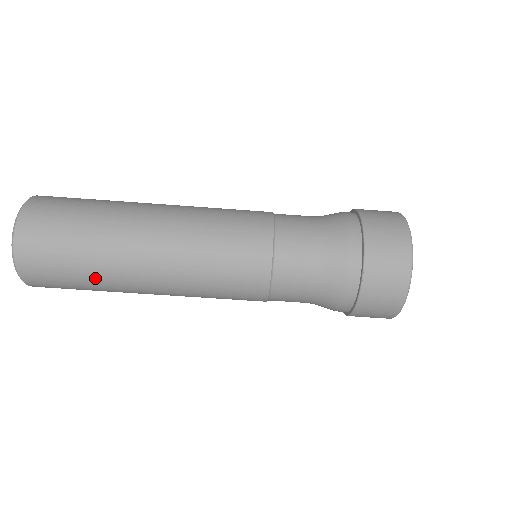
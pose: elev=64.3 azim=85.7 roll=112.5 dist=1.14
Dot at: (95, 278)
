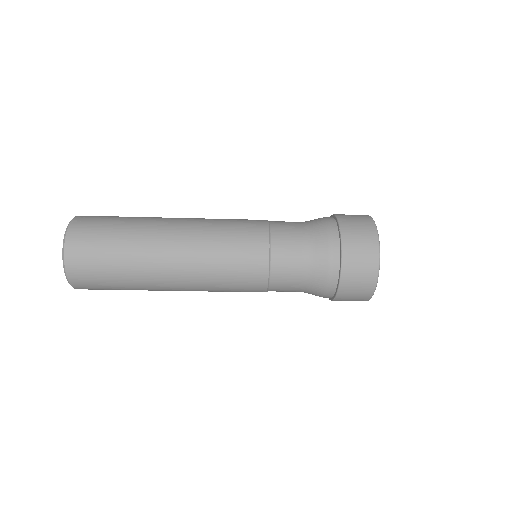
Dot at: occluded
